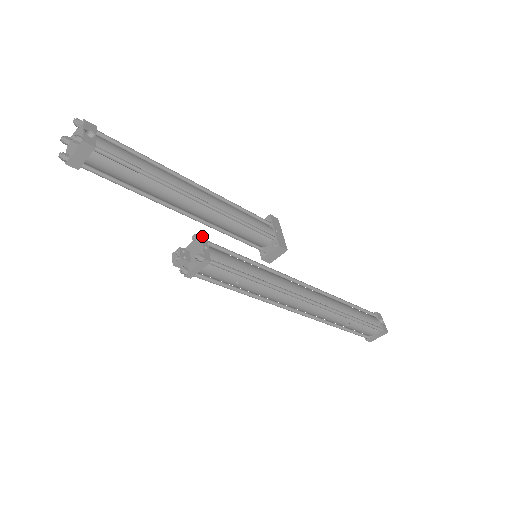
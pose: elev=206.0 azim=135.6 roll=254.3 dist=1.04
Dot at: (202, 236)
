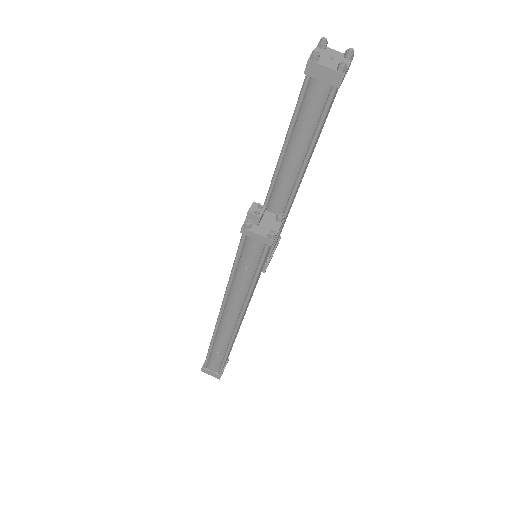
Dot at: occluded
